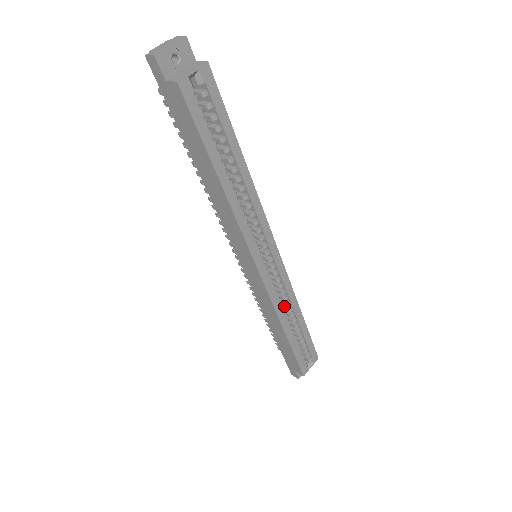
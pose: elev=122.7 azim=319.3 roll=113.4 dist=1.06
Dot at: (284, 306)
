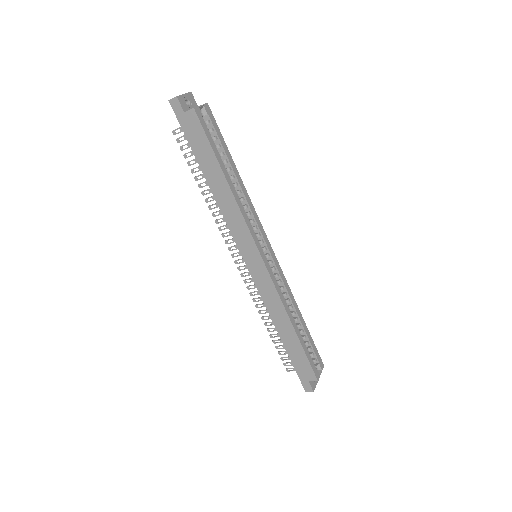
Dot at: occluded
